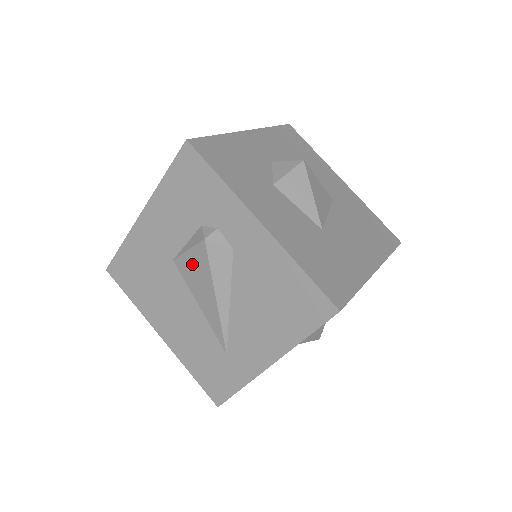
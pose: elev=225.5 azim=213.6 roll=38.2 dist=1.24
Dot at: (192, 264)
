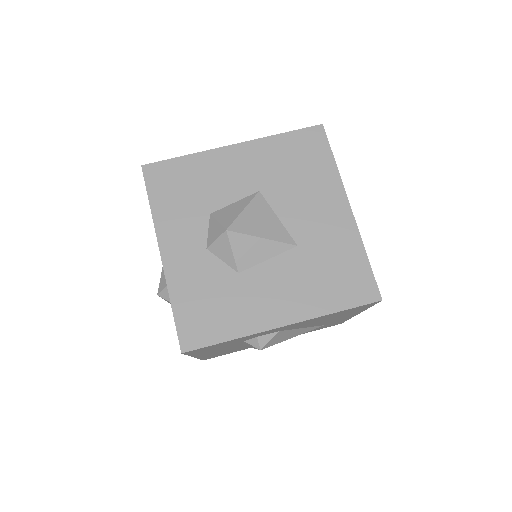
Dot at: occluded
